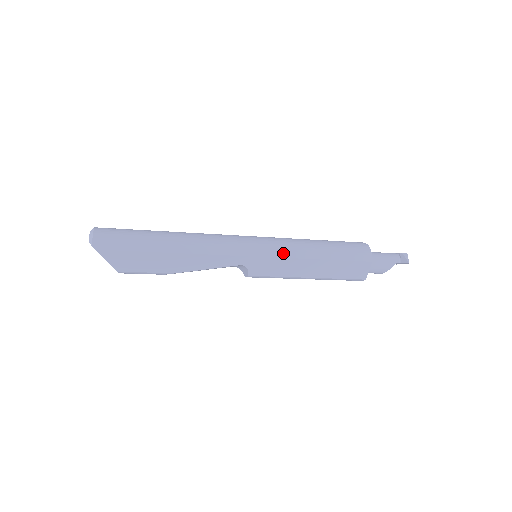
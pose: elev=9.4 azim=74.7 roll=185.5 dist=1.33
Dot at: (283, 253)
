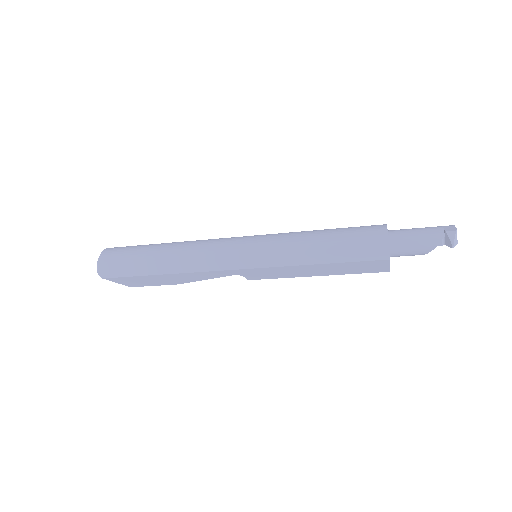
Dot at: (274, 262)
